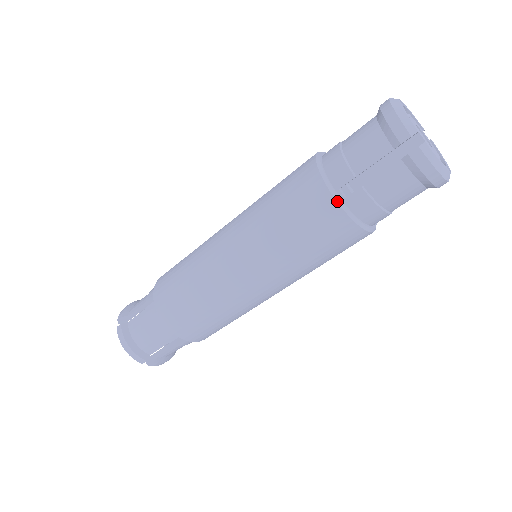
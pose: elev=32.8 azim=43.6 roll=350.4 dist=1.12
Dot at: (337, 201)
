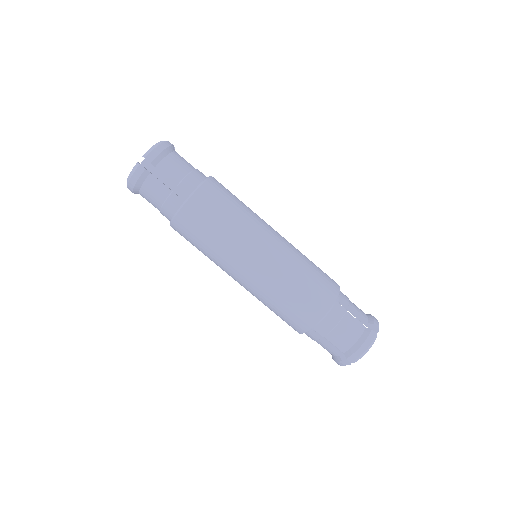
Dot at: occluded
